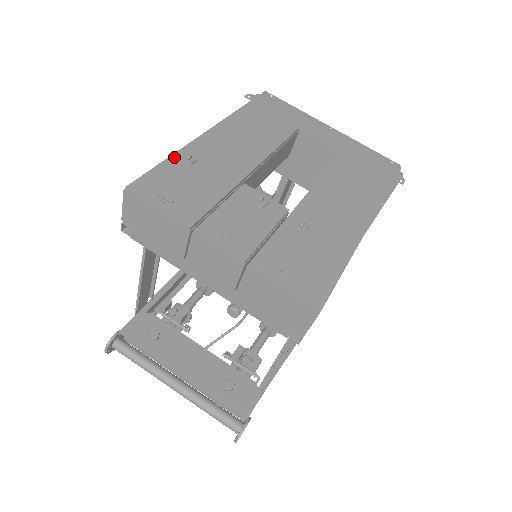
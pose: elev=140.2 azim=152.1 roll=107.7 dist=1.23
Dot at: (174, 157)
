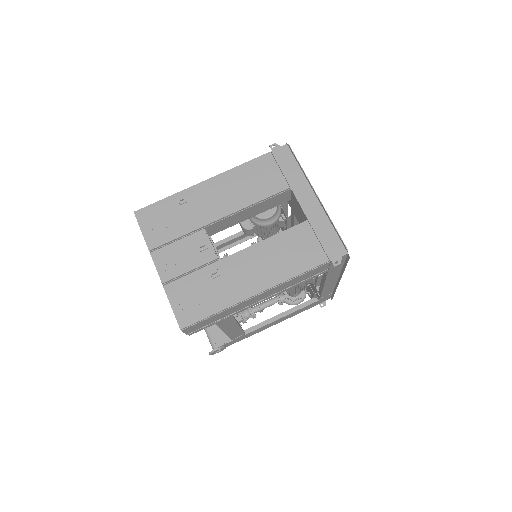
Dot at: (175, 196)
